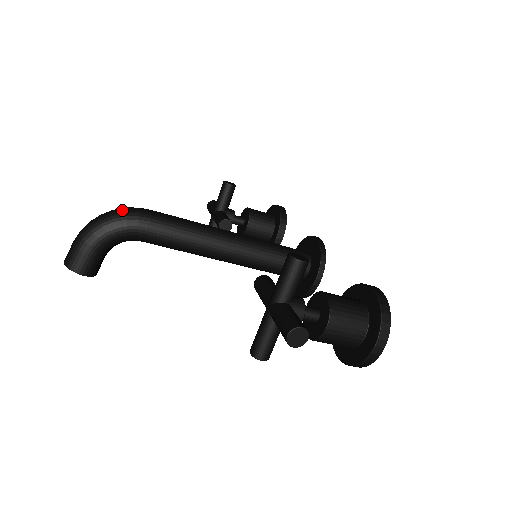
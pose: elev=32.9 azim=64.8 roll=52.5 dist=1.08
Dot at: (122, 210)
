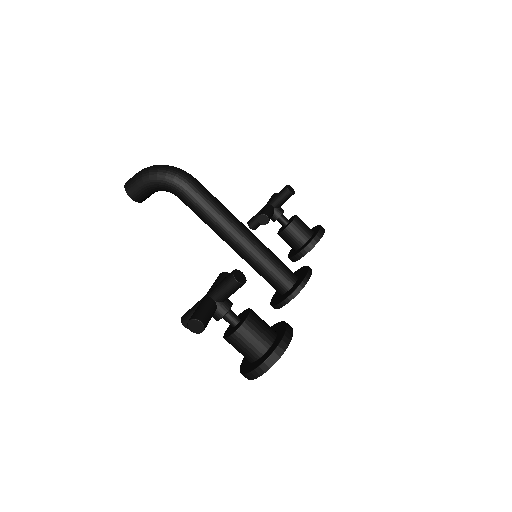
Dot at: (176, 170)
